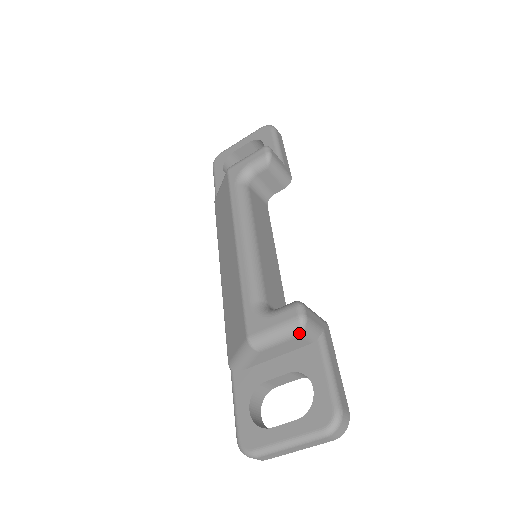
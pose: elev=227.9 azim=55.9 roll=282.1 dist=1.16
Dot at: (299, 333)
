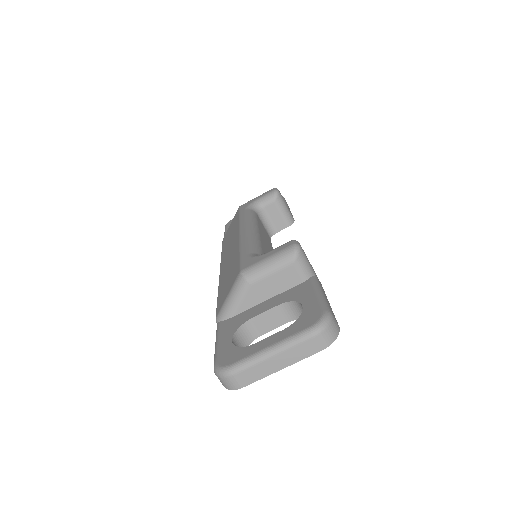
Dot at: (292, 259)
